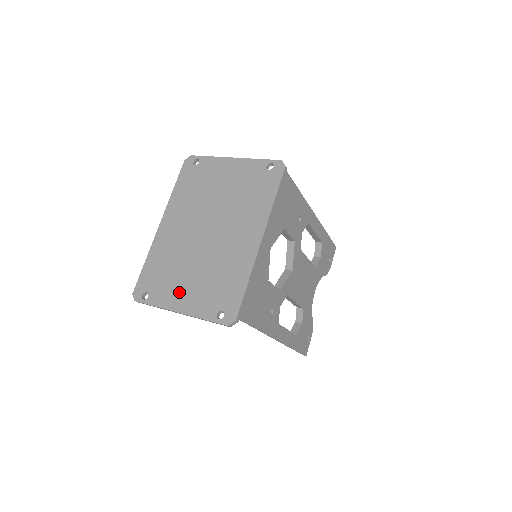
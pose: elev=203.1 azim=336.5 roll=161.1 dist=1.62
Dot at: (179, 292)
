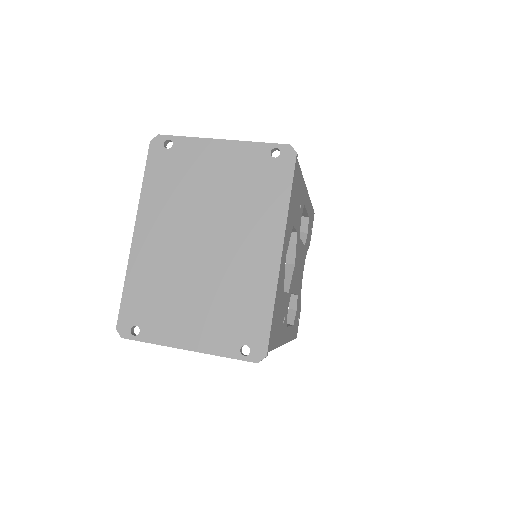
Dot at: (182, 324)
